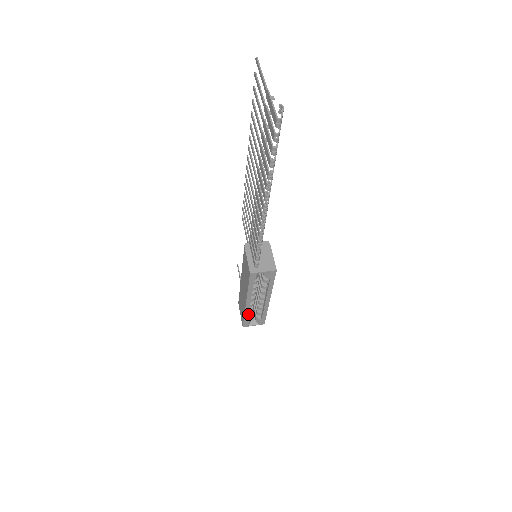
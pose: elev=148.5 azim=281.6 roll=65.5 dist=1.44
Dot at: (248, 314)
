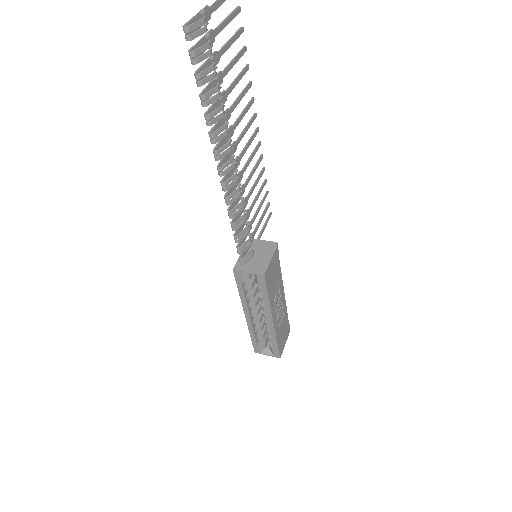
Dot at: (254, 334)
